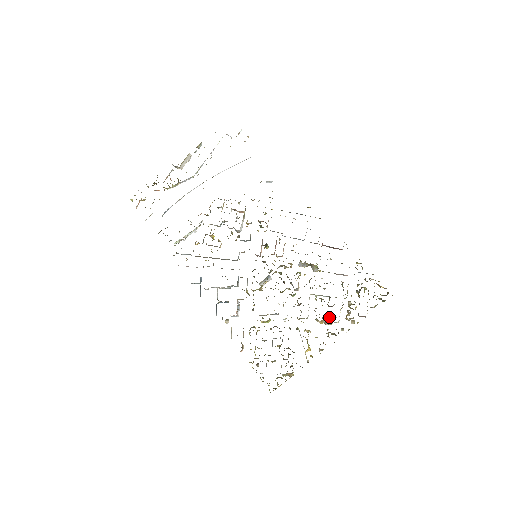
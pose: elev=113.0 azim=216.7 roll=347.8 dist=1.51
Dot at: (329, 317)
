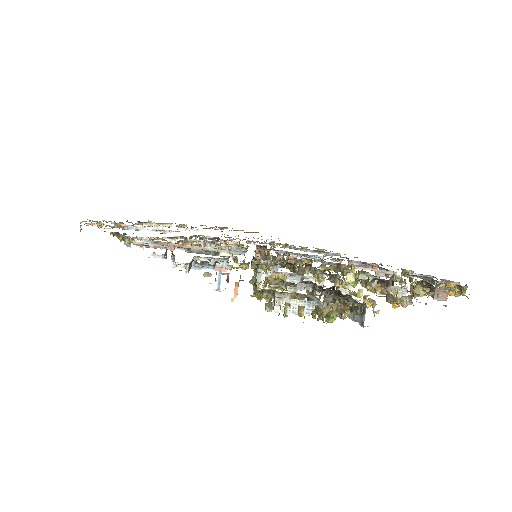
Dot at: occluded
